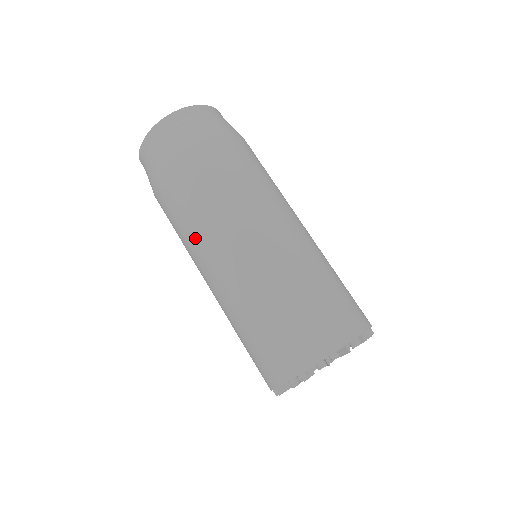
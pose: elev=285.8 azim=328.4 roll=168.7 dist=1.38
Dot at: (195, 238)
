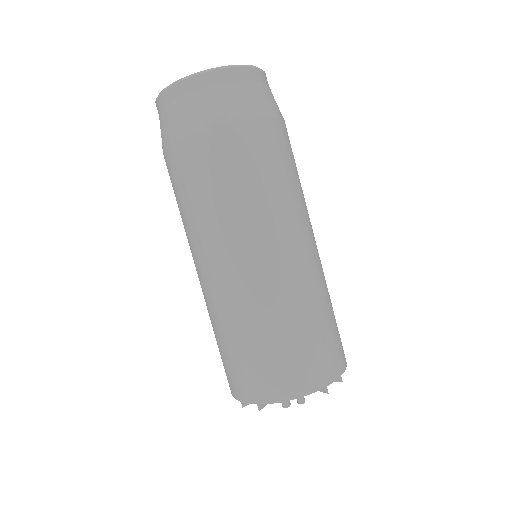
Dot at: (228, 223)
